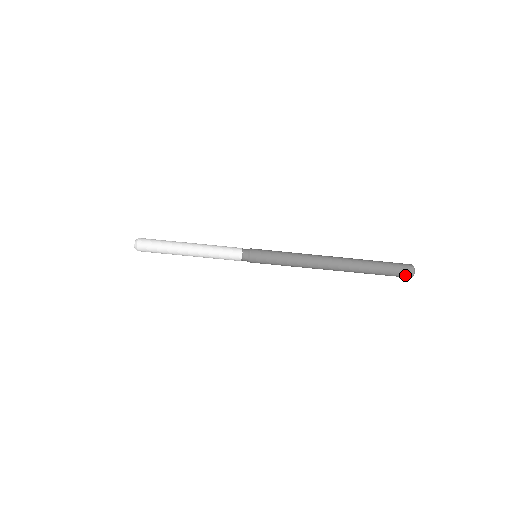
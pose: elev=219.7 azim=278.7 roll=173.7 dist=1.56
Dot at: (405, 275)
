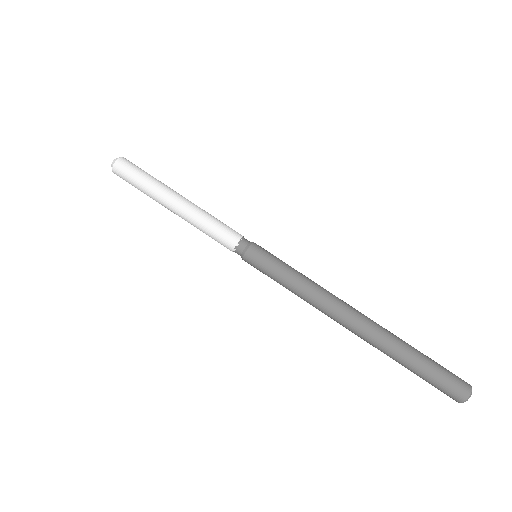
Dot at: (456, 391)
